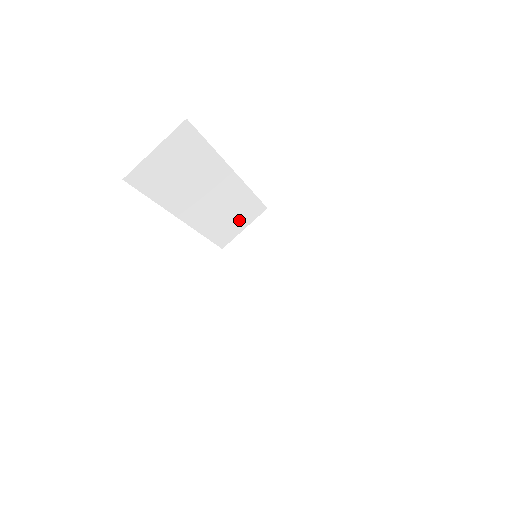
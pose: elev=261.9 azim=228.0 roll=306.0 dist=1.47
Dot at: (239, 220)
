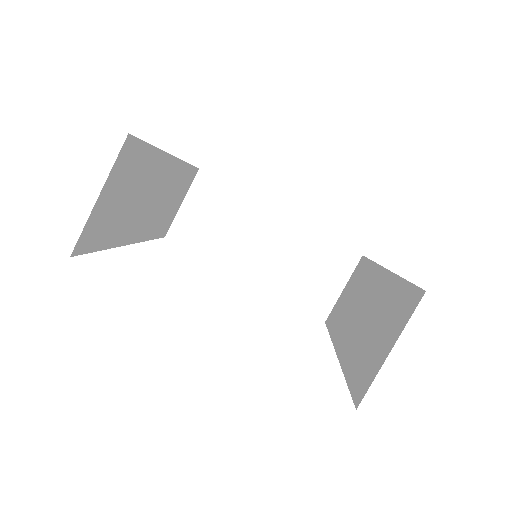
Dot at: (177, 199)
